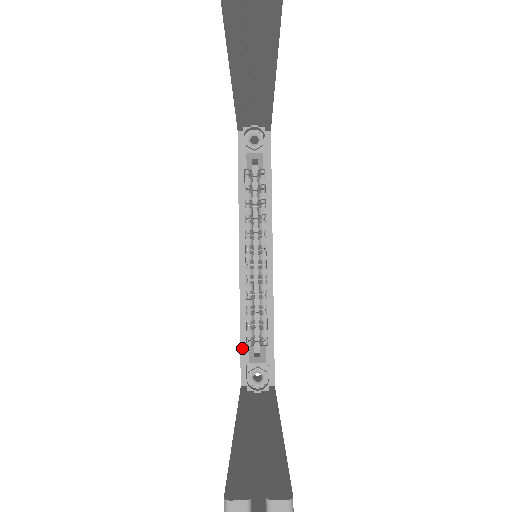
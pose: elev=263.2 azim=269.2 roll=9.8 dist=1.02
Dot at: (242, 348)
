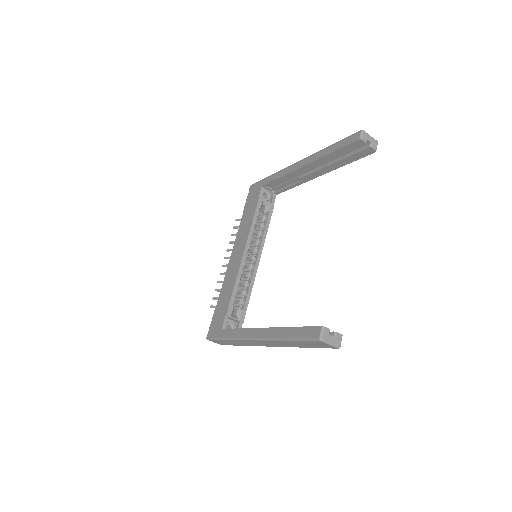
Dot at: (230, 306)
